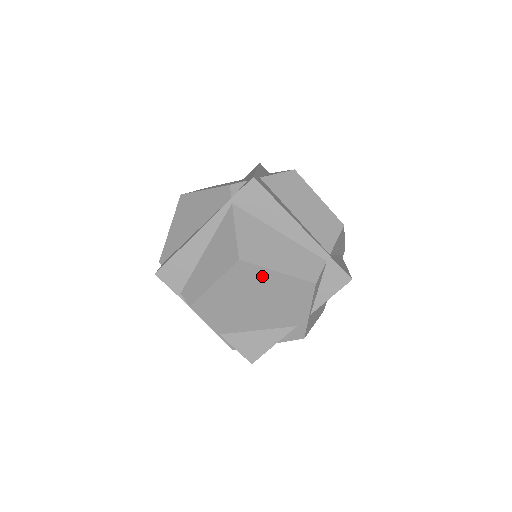
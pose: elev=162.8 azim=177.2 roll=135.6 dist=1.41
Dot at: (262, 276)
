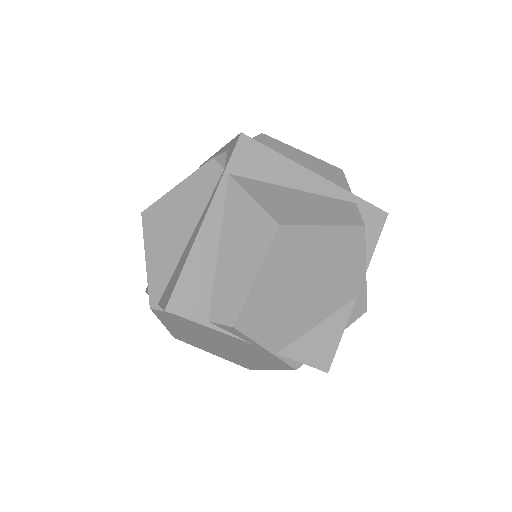
Dot at: (308, 239)
